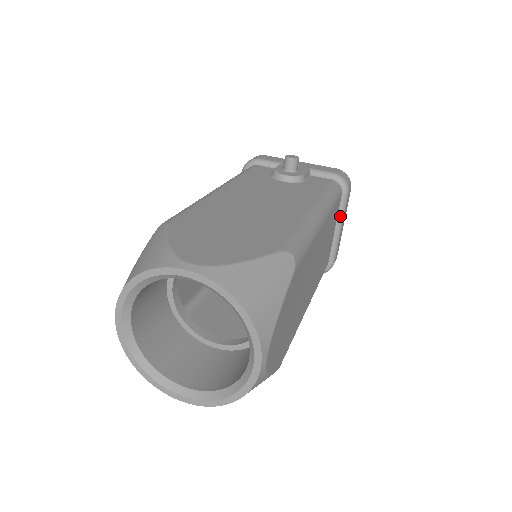
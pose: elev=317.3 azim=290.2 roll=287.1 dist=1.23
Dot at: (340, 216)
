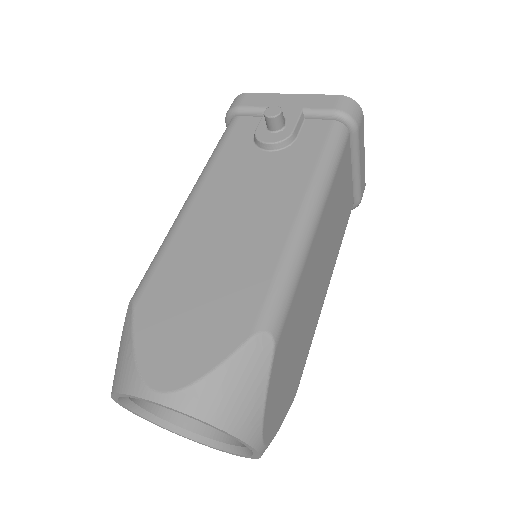
Dot at: (354, 156)
